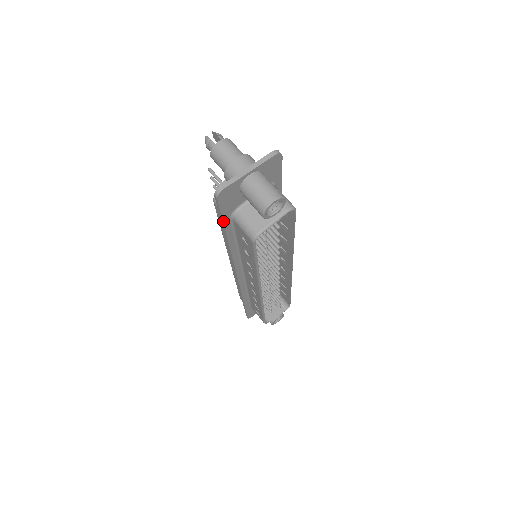
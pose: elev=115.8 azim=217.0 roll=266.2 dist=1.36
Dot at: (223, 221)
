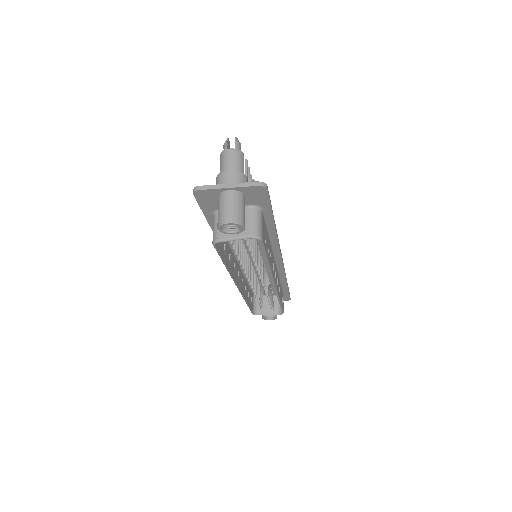
Dot at: (204, 214)
